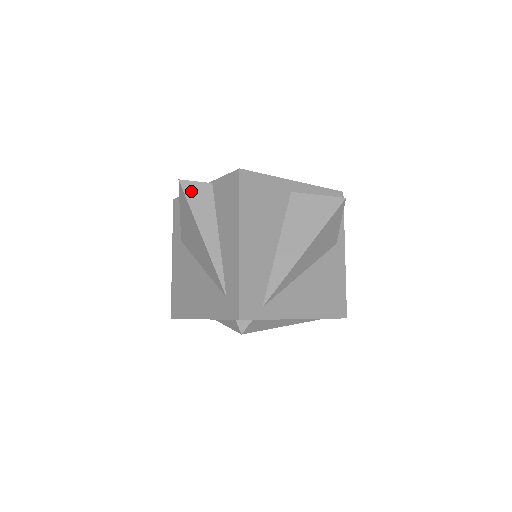
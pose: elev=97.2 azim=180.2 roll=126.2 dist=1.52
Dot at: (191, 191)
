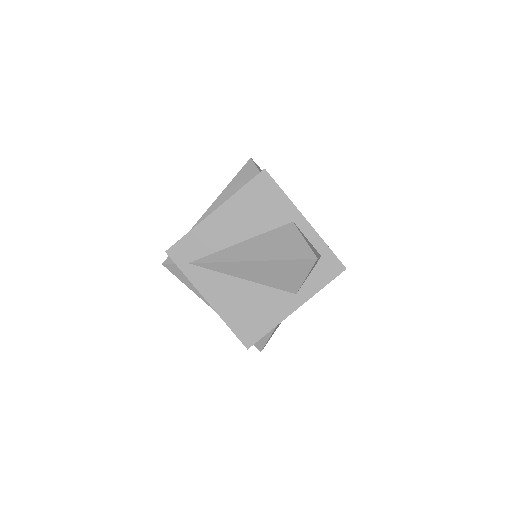
Dot at: (247, 169)
